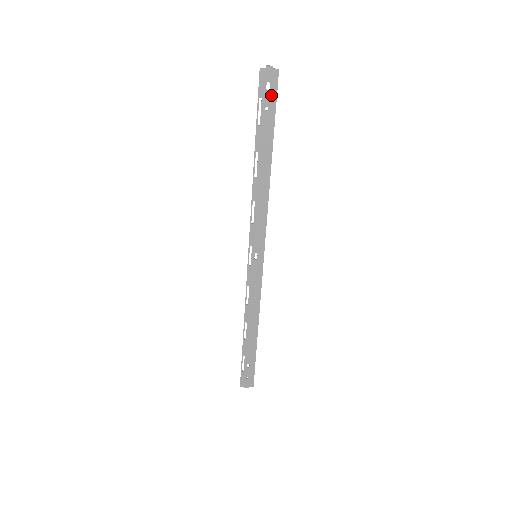
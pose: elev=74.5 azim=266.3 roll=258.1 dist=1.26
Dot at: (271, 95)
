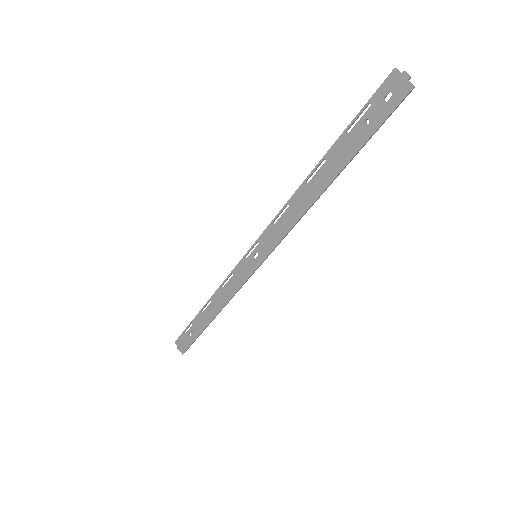
Dot at: (383, 110)
